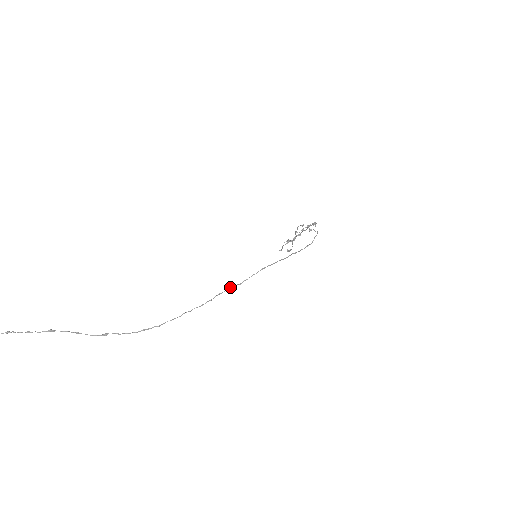
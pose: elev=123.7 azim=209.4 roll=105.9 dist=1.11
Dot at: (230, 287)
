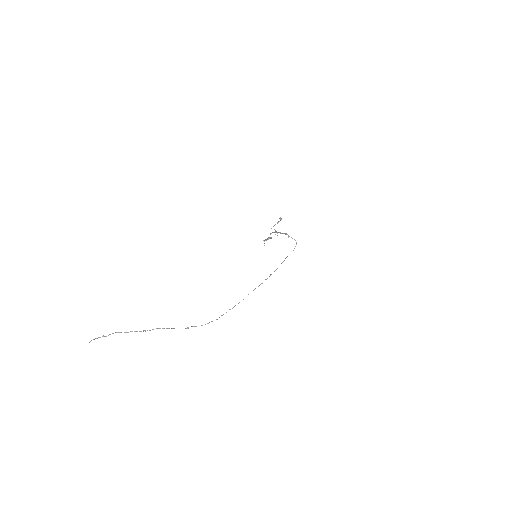
Dot at: occluded
